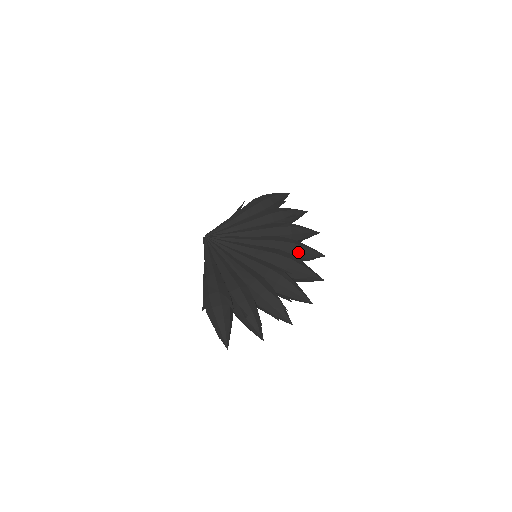
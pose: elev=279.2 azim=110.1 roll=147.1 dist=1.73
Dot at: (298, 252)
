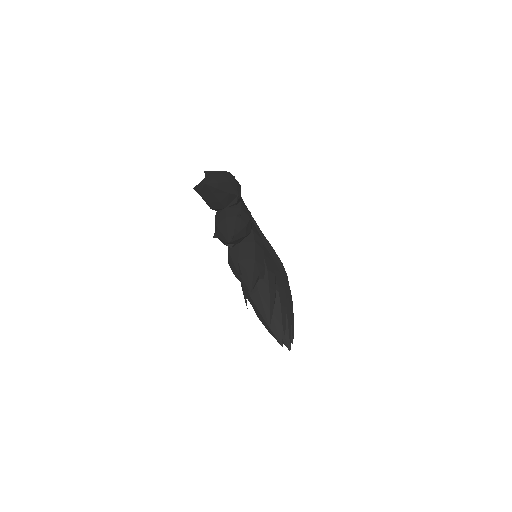
Dot at: occluded
